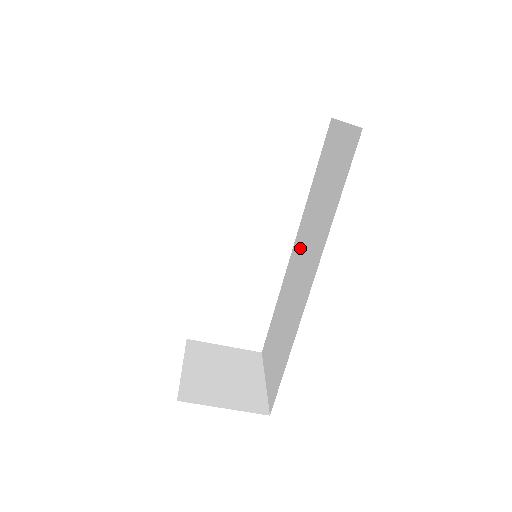
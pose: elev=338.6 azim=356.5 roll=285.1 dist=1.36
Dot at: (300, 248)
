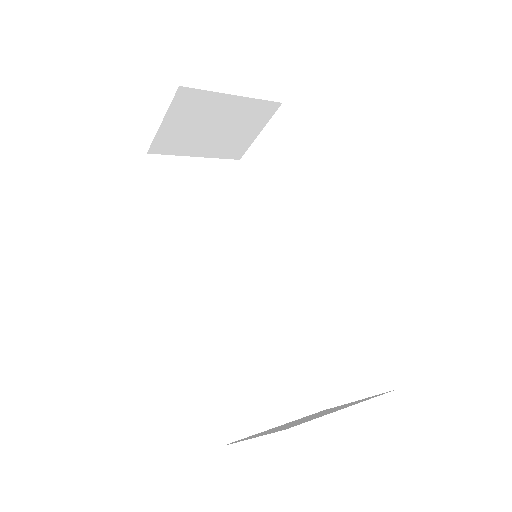
Dot at: occluded
